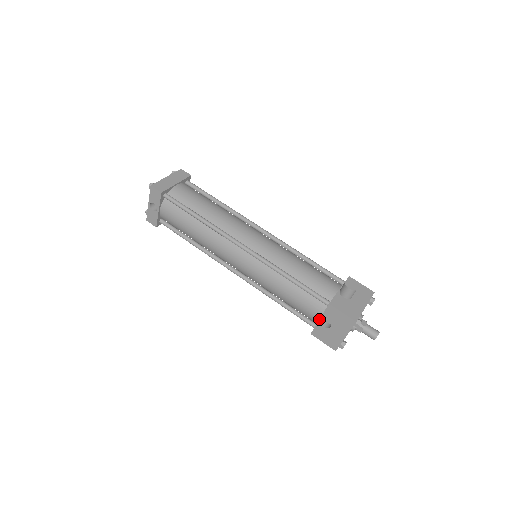
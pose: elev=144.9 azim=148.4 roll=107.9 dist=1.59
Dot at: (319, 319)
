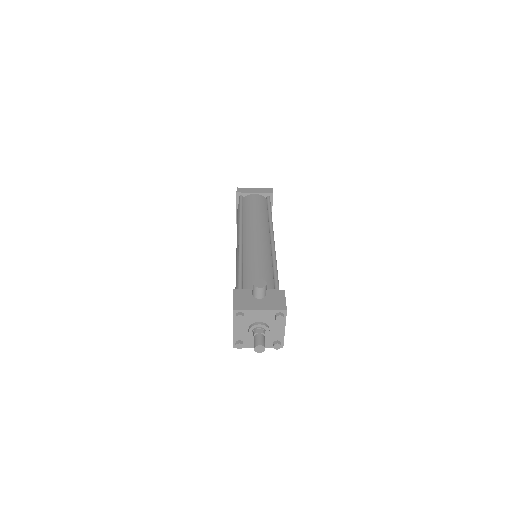
Dot at: occluded
